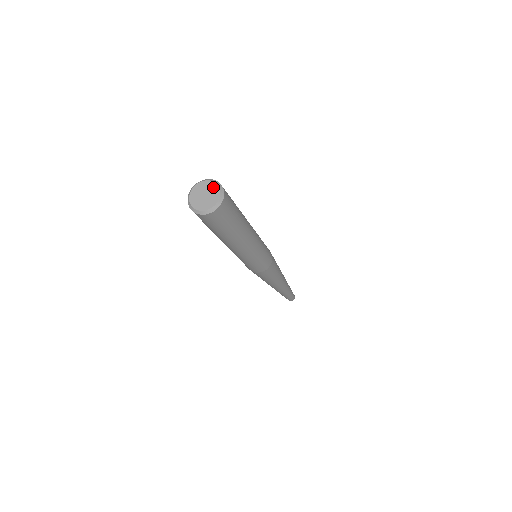
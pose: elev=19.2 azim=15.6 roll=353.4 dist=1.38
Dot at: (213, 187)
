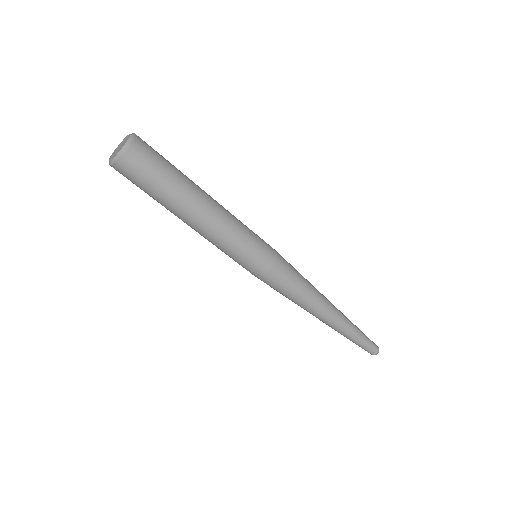
Dot at: (127, 138)
